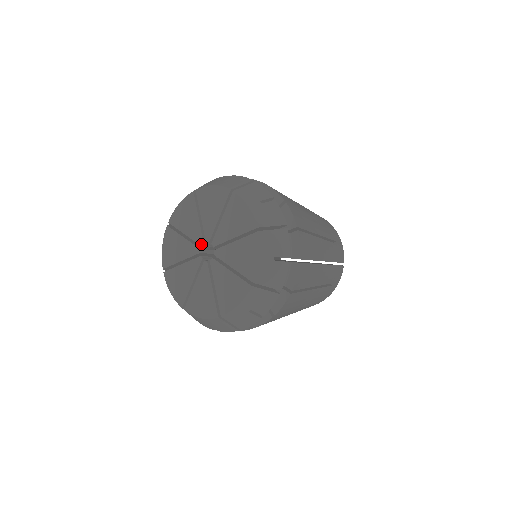
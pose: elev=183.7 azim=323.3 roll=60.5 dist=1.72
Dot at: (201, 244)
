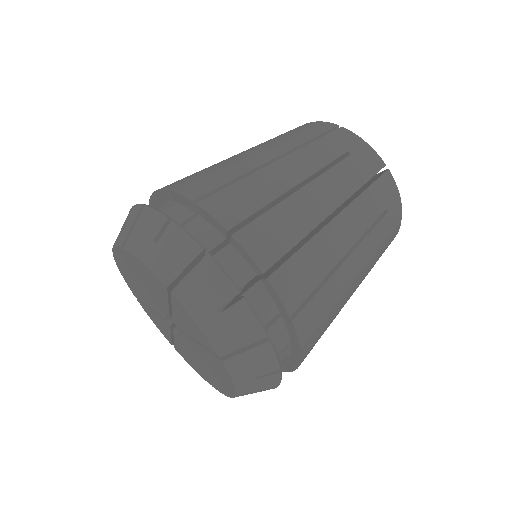
Dot at: (161, 312)
